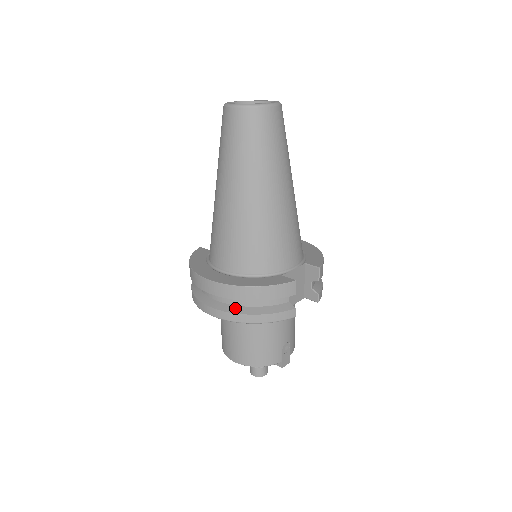
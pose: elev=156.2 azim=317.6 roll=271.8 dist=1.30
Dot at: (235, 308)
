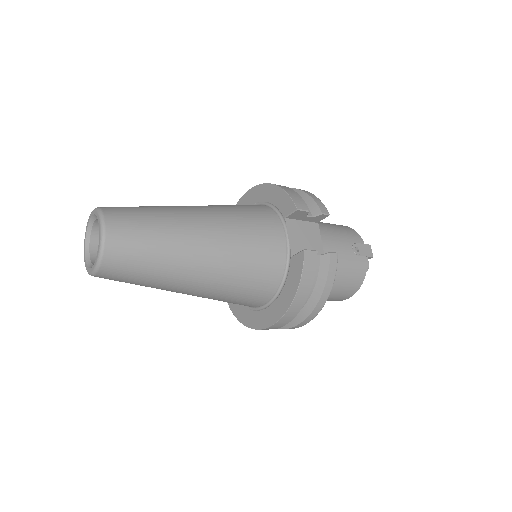
Dot at: (305, 310)
